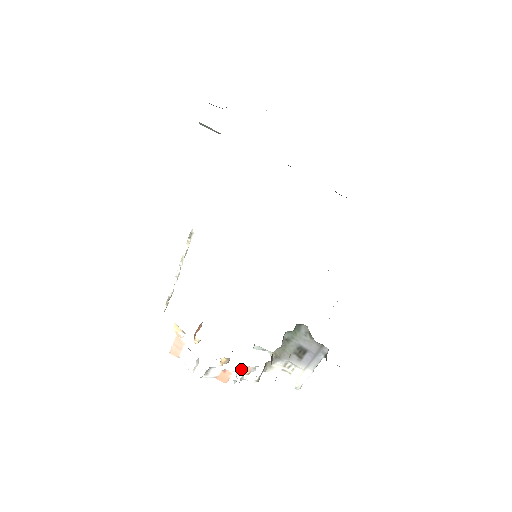
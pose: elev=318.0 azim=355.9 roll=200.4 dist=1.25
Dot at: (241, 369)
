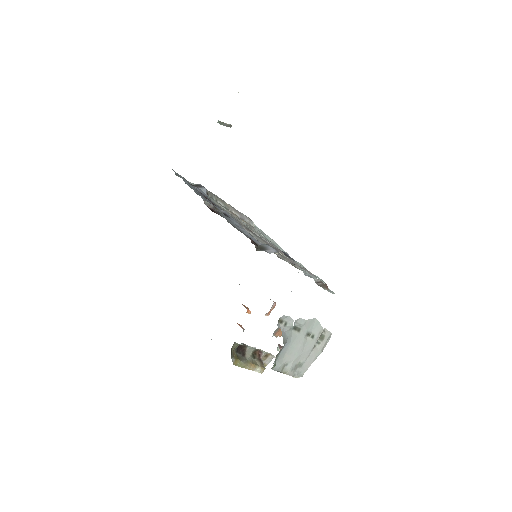
Dot at: occluded
